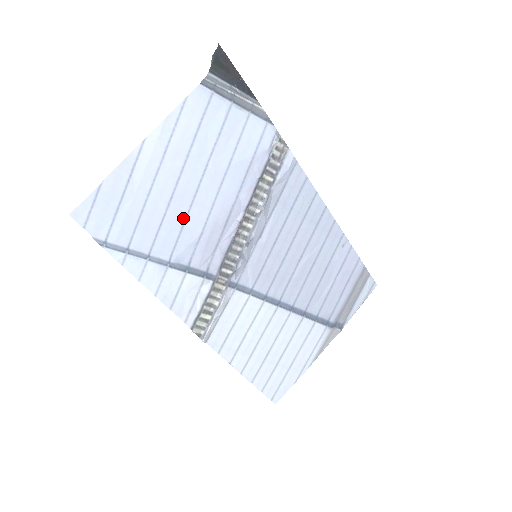
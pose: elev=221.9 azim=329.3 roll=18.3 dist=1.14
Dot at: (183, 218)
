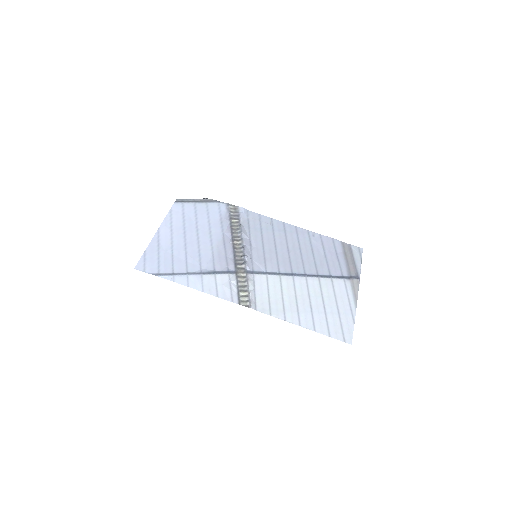
Dot at: (197, 252)
